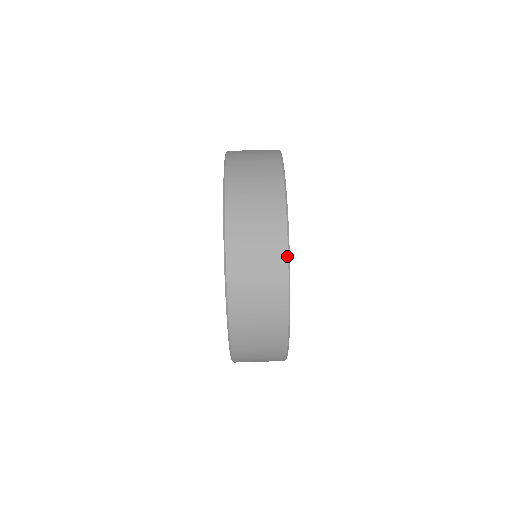
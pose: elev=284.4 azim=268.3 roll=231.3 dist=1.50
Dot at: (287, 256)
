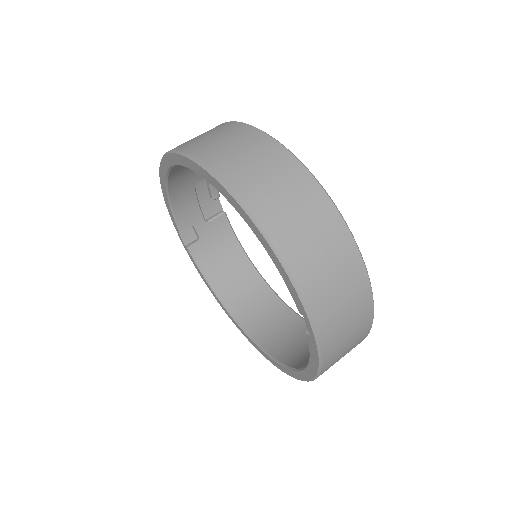
Dot at: (239, 123)
